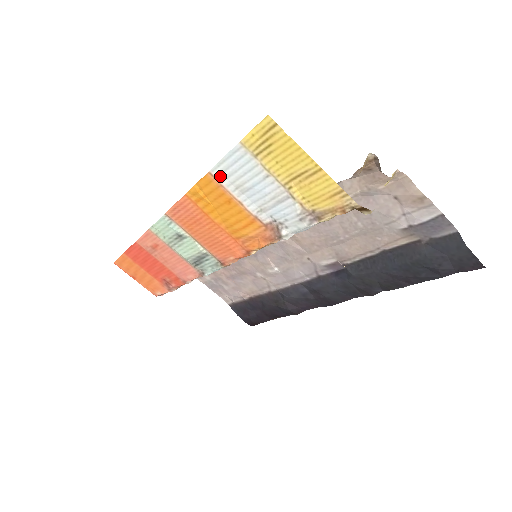
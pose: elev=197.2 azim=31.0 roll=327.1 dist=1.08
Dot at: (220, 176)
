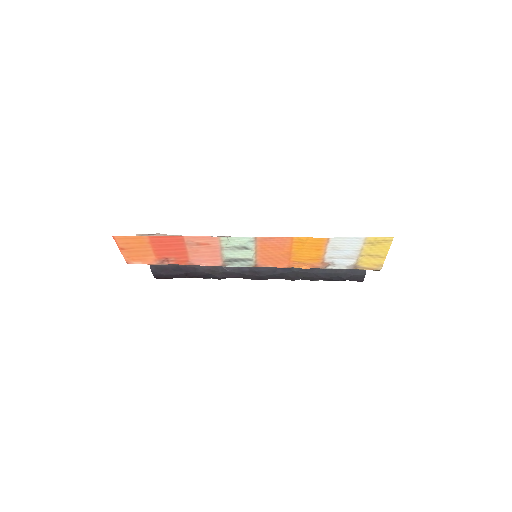
Dot at: (332, 241)
